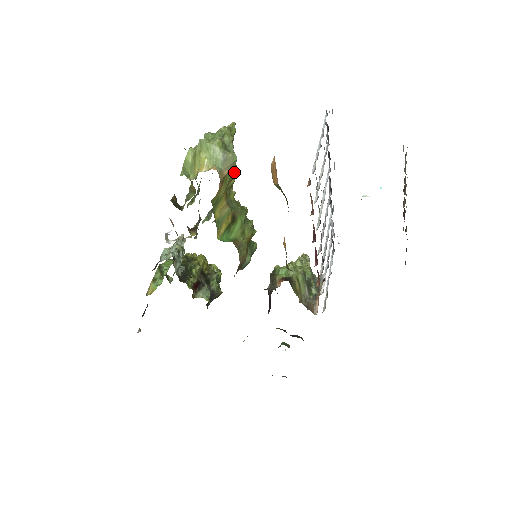
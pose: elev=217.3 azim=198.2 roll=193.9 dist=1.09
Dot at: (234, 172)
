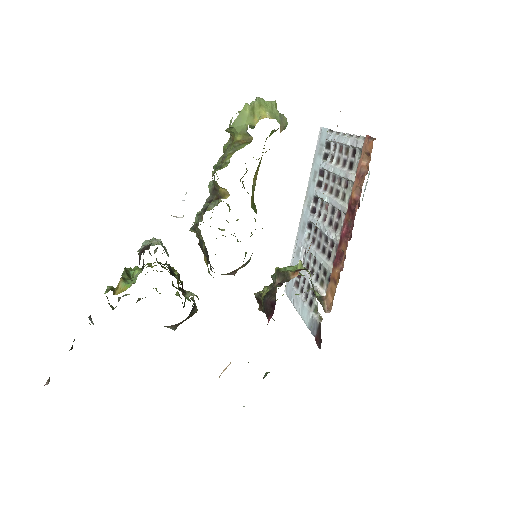
Dot at: (262, 152)
